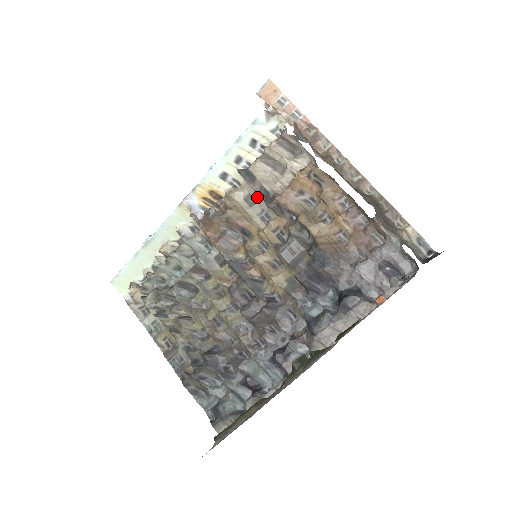
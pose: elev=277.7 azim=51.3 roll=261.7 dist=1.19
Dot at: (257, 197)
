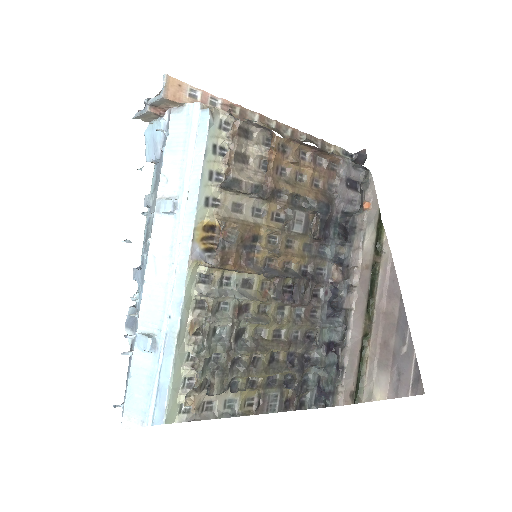
Dot at: (243, 200)
